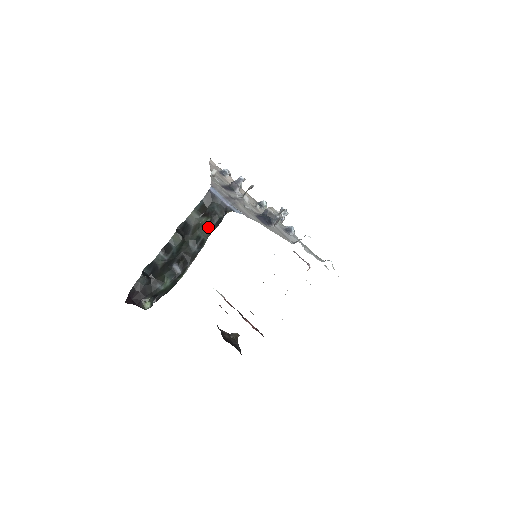
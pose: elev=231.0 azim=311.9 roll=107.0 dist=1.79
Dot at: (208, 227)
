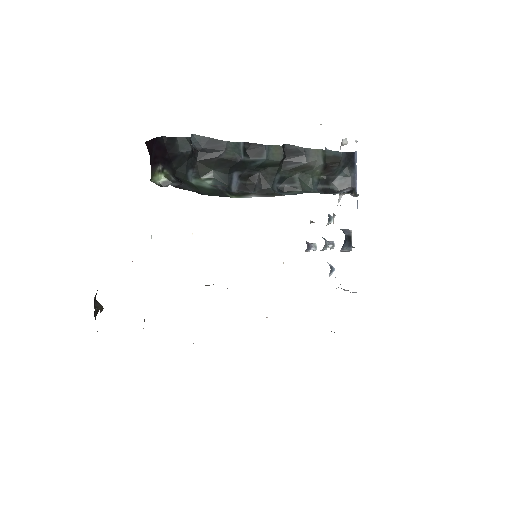
Dot at: (313, 182)
